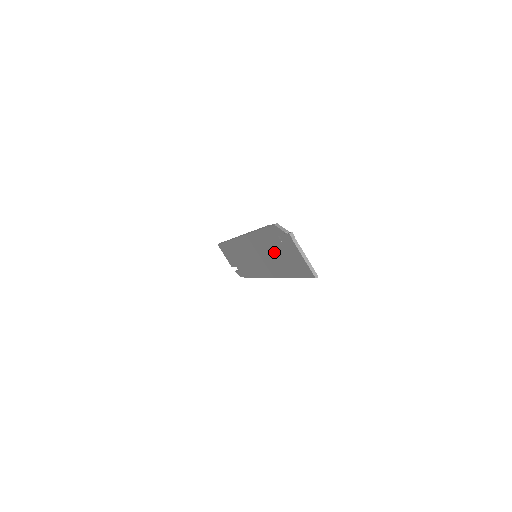
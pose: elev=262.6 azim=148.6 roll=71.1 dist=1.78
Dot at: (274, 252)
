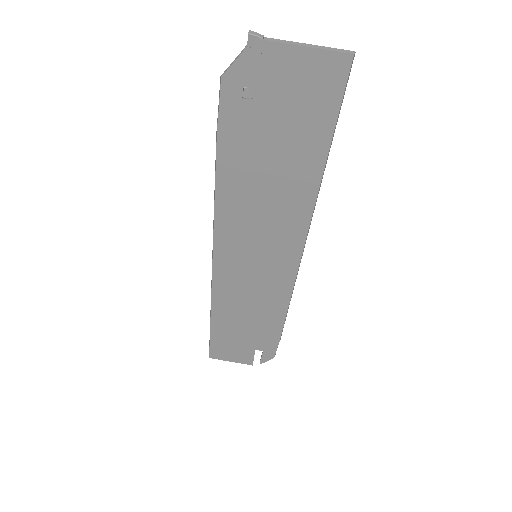
Dot at: (265, 165)
